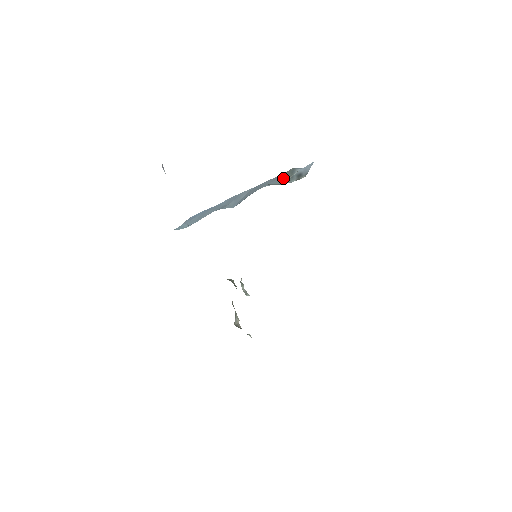
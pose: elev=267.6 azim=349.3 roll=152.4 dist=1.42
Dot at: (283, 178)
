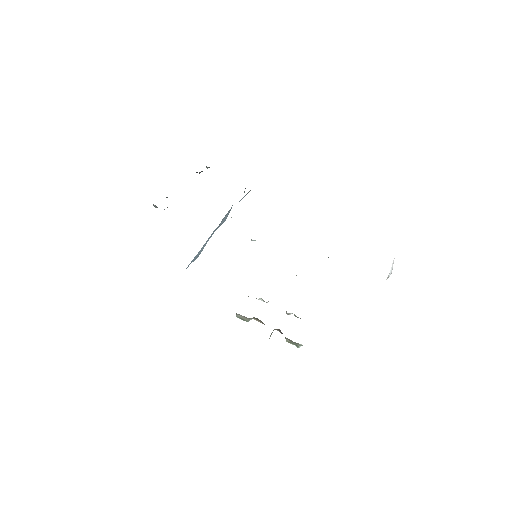
Dot at: occluded
